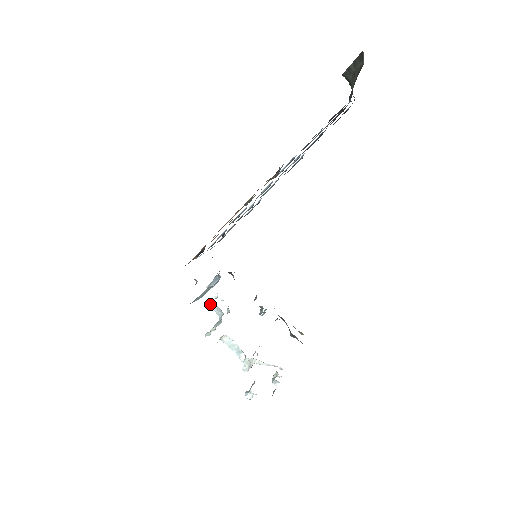
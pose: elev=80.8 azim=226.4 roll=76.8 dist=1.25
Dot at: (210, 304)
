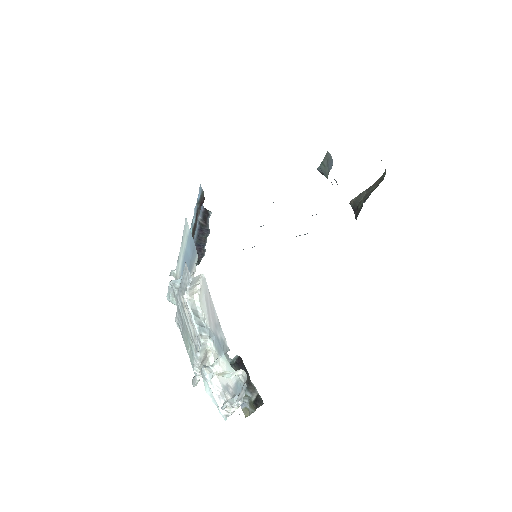
Dot at: (172, 281)
